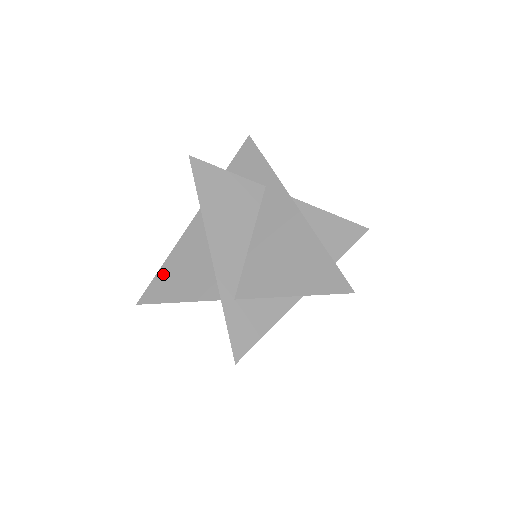
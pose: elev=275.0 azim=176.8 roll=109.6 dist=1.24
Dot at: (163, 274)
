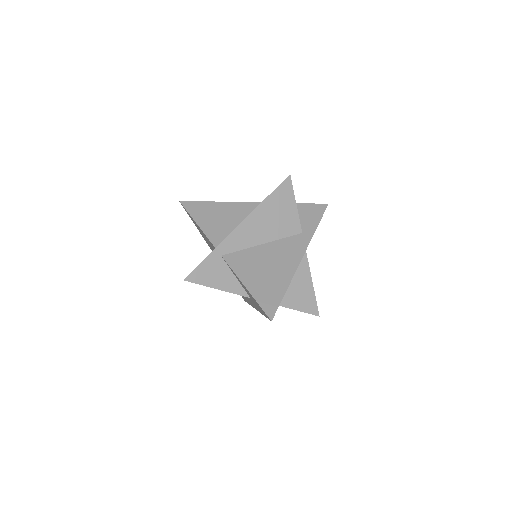
Dot at: (208, 205)
